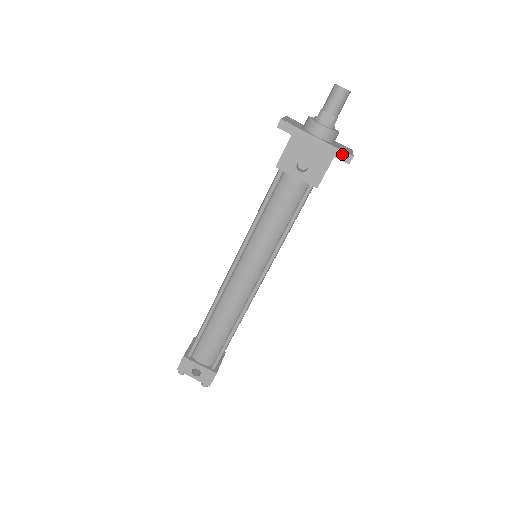
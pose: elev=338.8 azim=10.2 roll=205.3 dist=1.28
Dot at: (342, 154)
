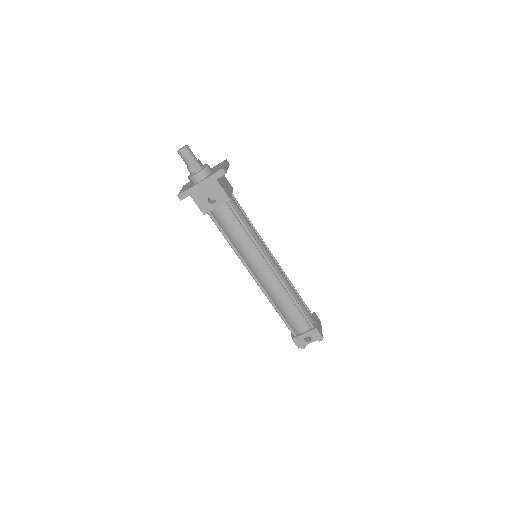
Dot at: (217, 174)
